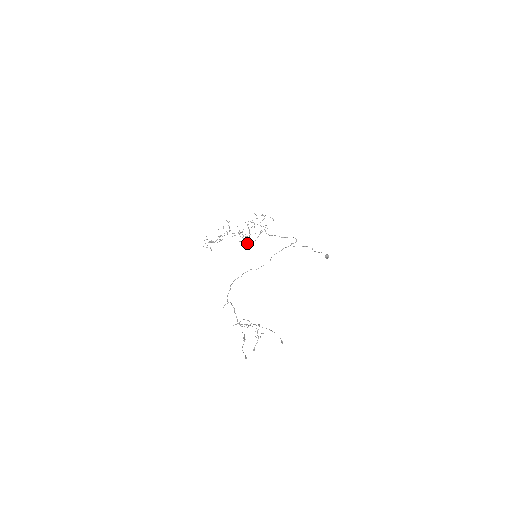
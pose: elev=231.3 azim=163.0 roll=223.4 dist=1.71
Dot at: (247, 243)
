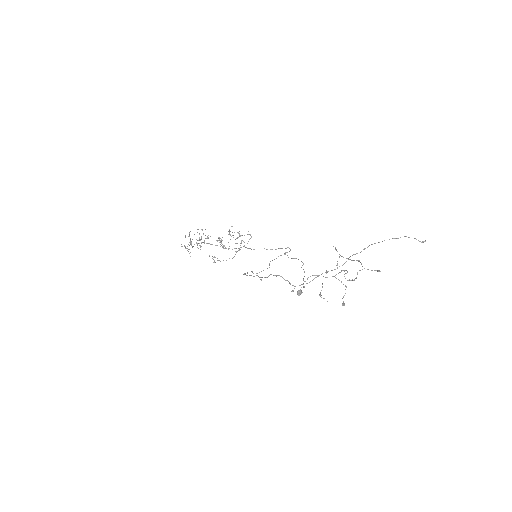
Dot at: (223, 260)
